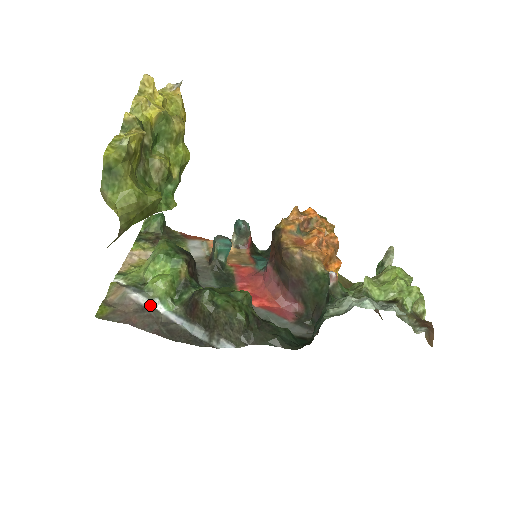
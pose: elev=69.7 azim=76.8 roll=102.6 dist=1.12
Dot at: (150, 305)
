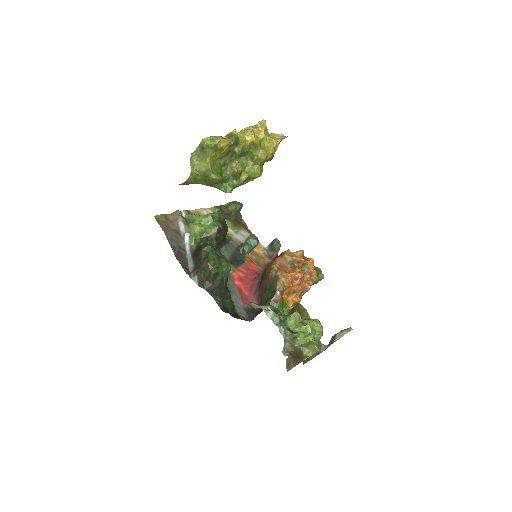
Dot at: (183, 233)
